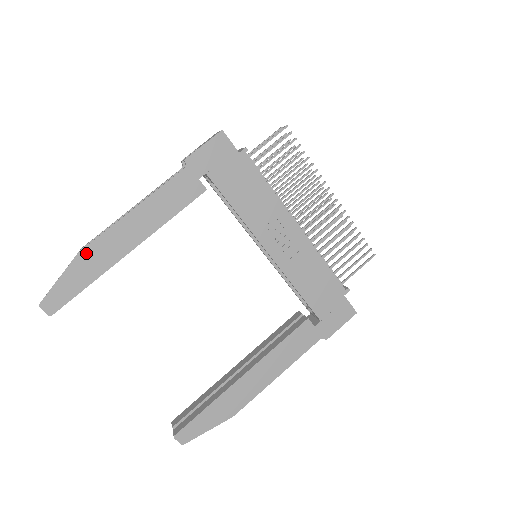
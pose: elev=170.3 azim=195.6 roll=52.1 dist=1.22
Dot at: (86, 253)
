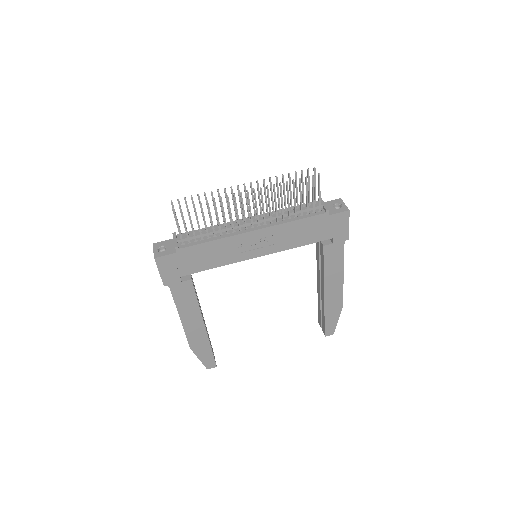
Dot at: (193, 346)
